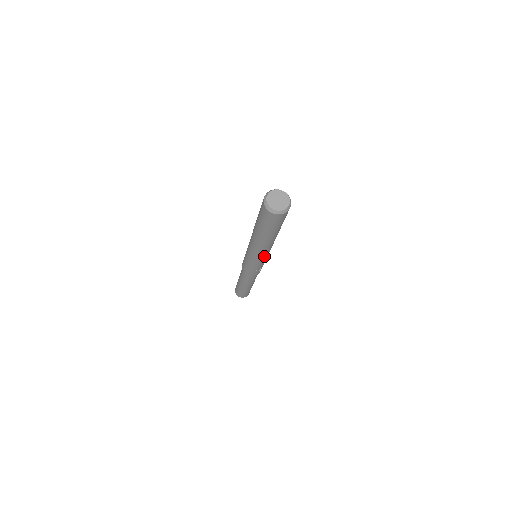
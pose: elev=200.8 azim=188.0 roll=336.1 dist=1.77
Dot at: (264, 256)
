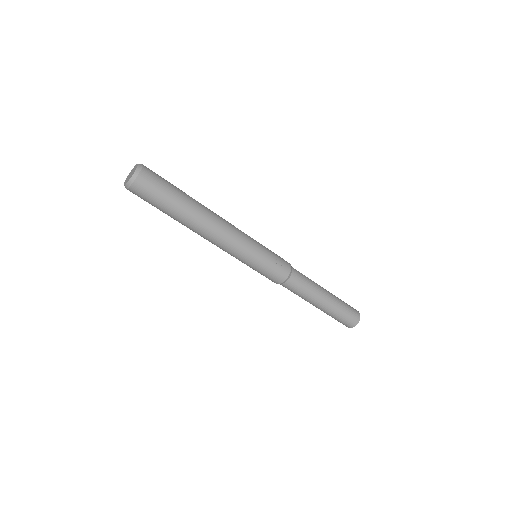
Dot at: (240, 238)
